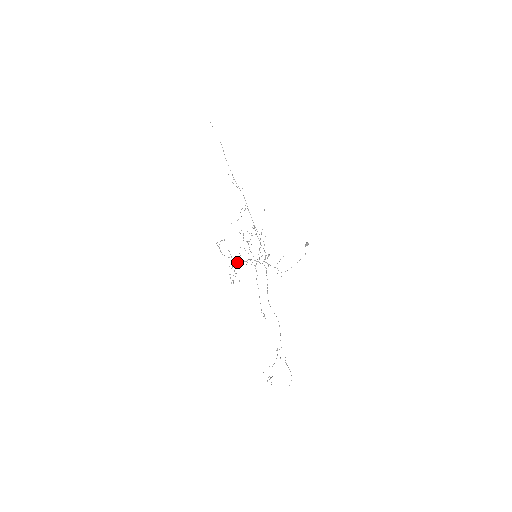
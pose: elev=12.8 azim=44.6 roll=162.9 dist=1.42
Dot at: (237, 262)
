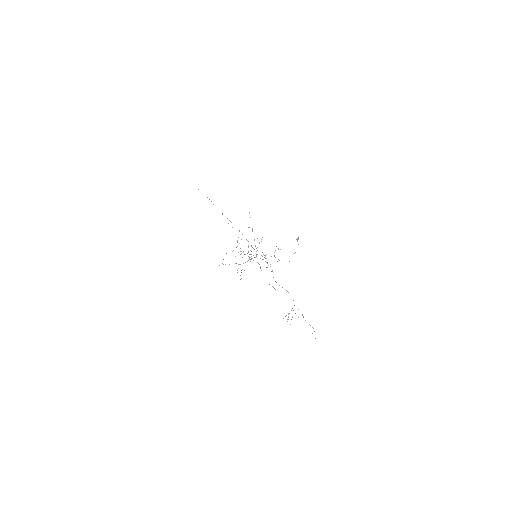
Dot at: occluded
